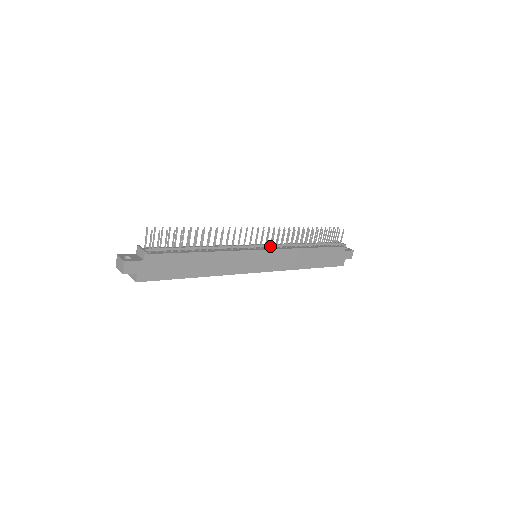
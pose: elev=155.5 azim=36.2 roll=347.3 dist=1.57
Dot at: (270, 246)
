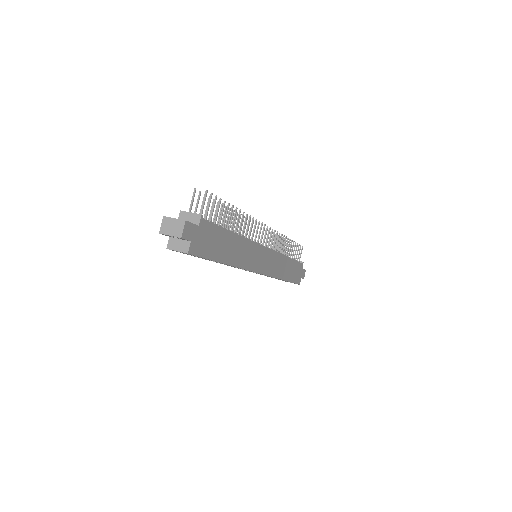
Dot at: occluded
